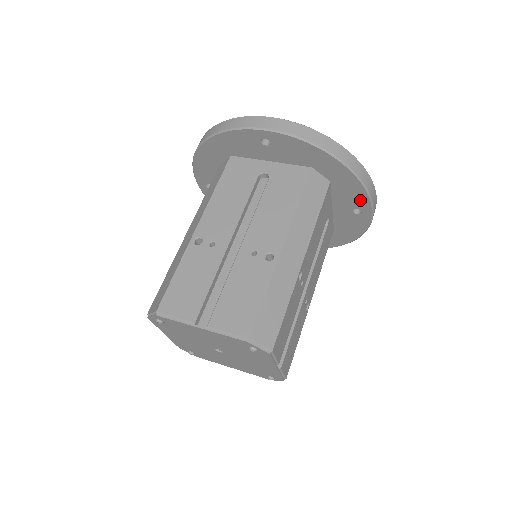
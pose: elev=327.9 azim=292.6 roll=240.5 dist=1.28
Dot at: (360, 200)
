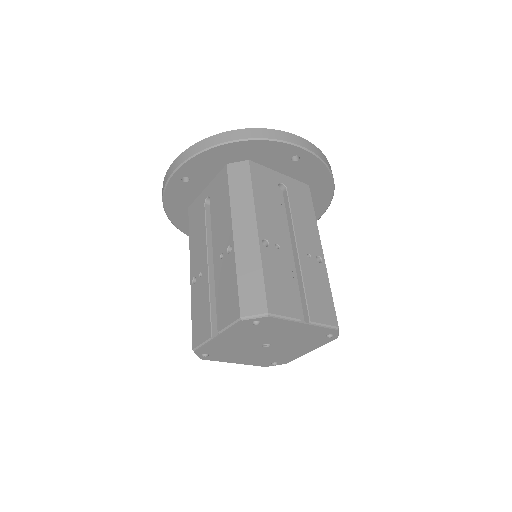
Dot at: (315, 214)
